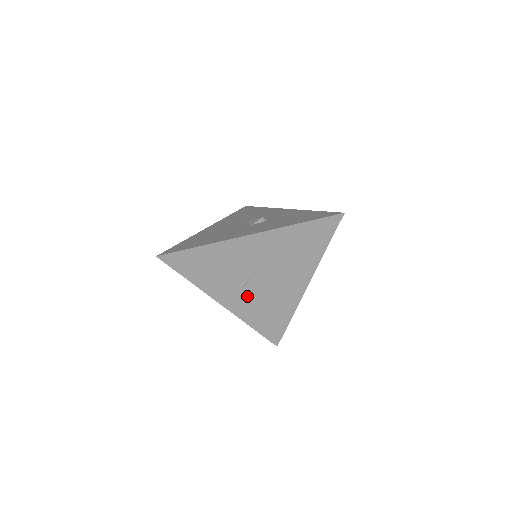
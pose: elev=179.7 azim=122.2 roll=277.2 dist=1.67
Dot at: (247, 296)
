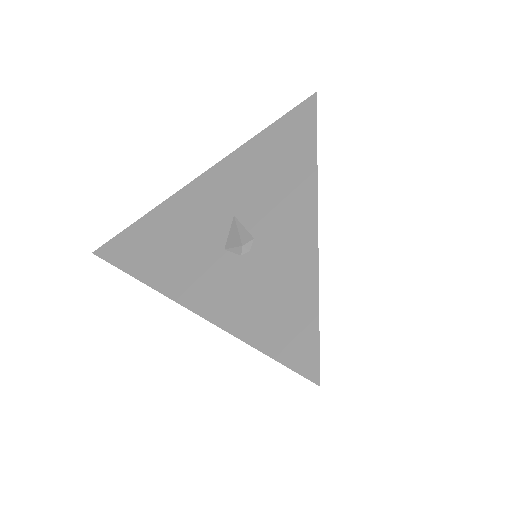
Dot at: occluded
